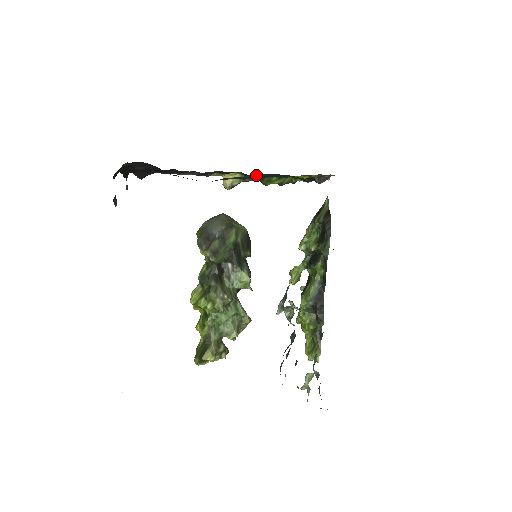
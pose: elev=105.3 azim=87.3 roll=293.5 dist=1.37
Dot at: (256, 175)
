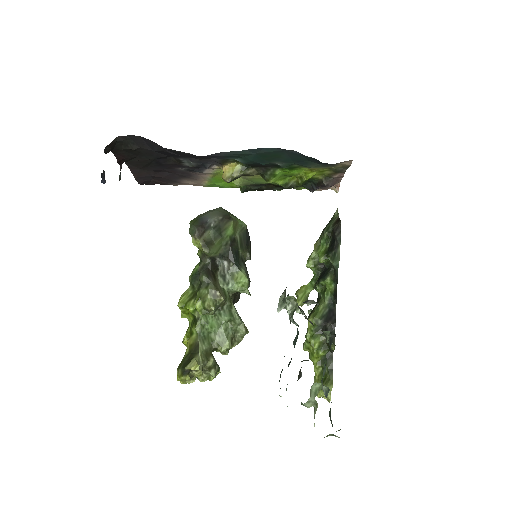
Dot at: (256, 151)
